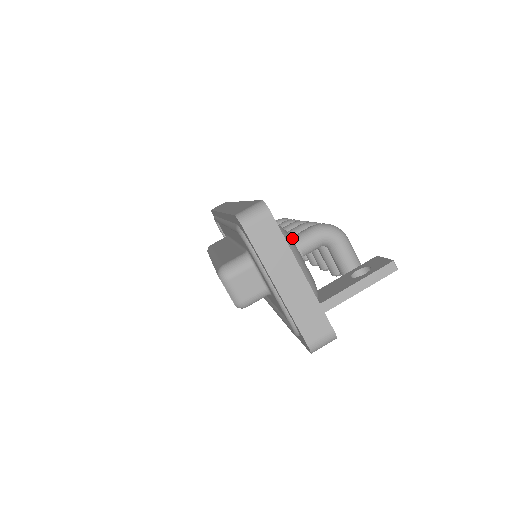
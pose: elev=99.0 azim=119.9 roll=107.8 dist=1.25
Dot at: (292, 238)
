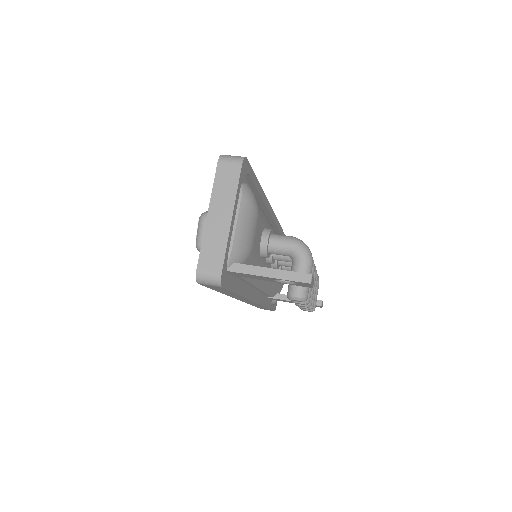
Dot at: (270, 230)
